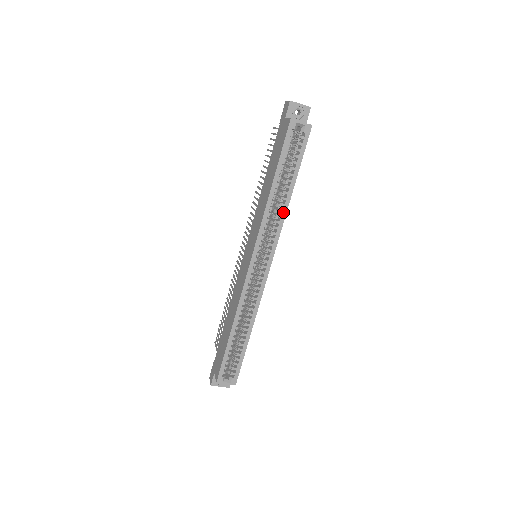
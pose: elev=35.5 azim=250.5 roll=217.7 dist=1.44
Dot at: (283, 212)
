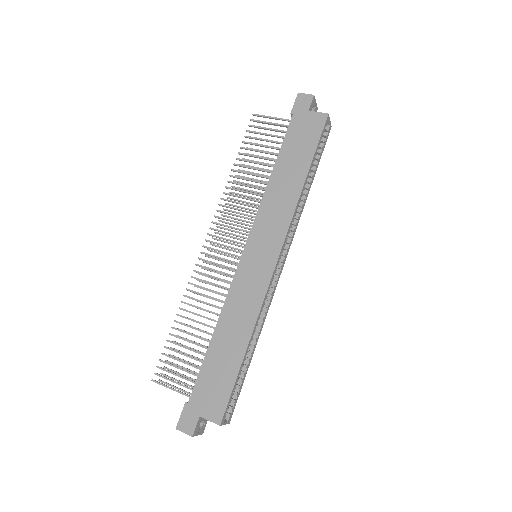
Dot at: (302, 208)
